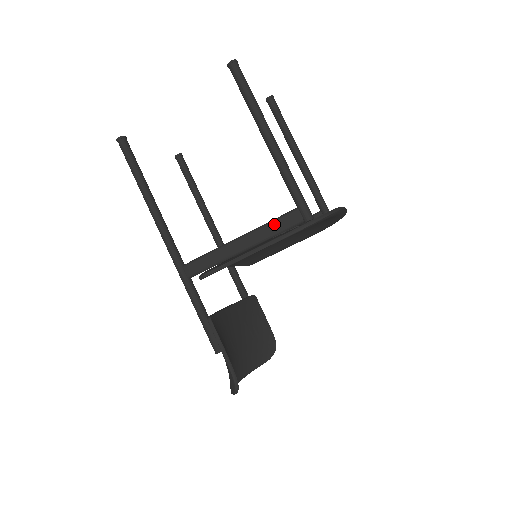
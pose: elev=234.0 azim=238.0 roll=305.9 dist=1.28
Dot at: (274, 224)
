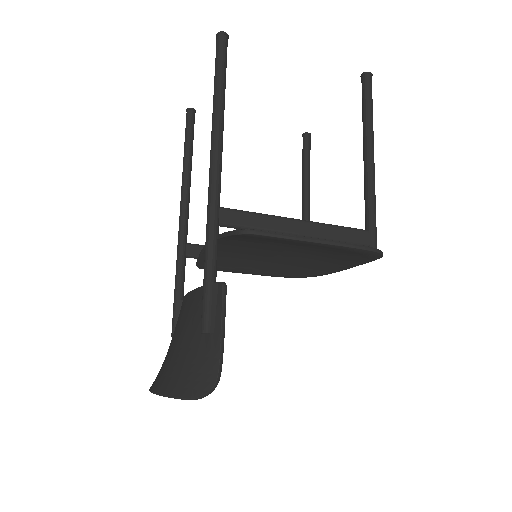
Dot at: (342, 230)
